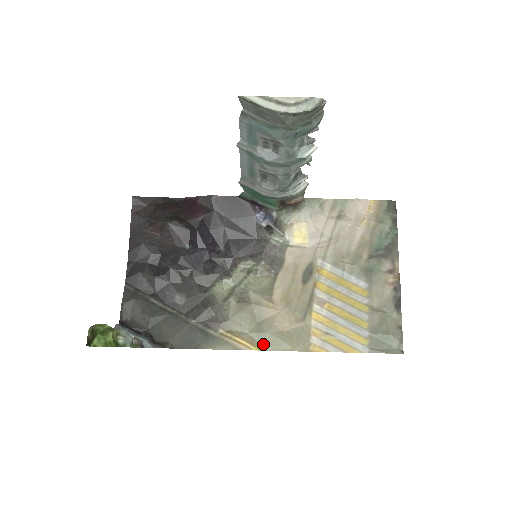
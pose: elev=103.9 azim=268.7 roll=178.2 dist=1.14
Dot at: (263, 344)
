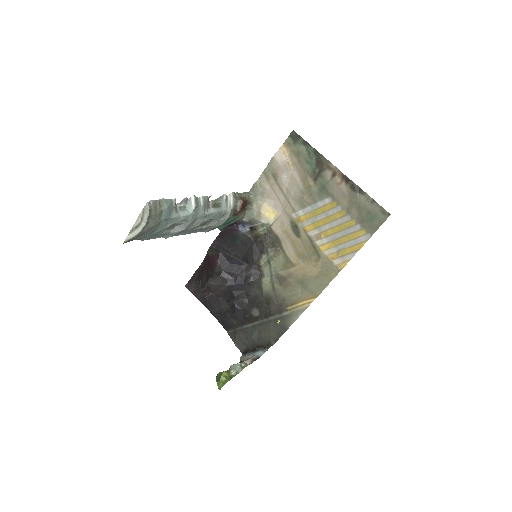
Dot at: (315, 293)
